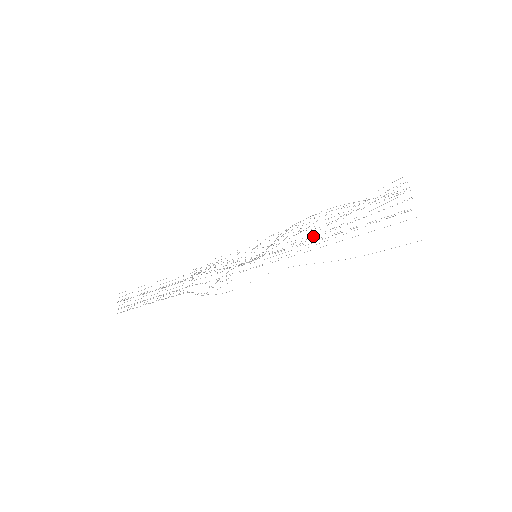
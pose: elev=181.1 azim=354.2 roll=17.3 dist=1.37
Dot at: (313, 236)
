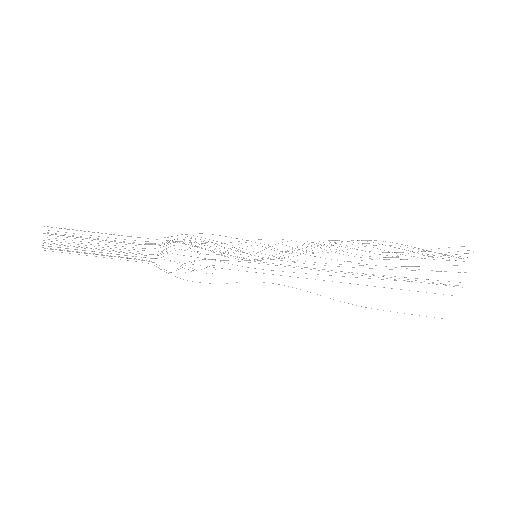
Dot at: occluded
